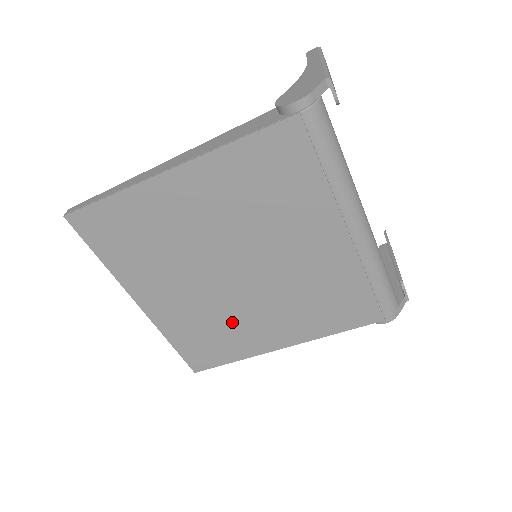
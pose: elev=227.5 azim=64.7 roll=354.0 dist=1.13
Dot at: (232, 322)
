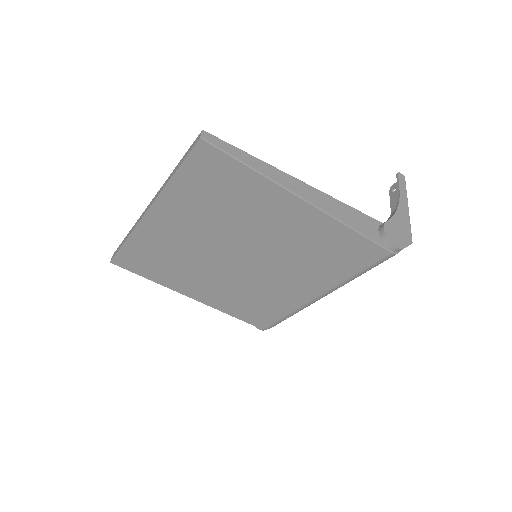
Dot at: (189, 268)
